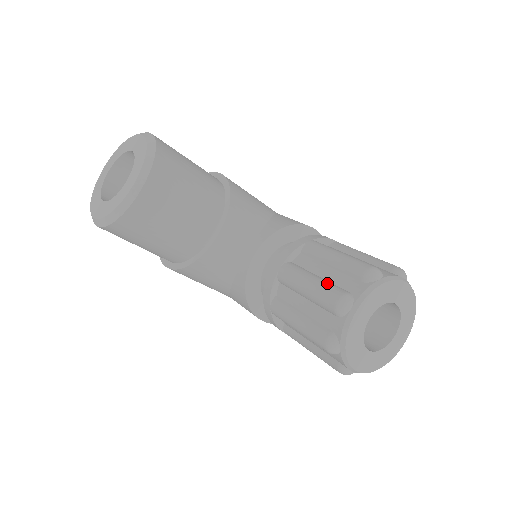
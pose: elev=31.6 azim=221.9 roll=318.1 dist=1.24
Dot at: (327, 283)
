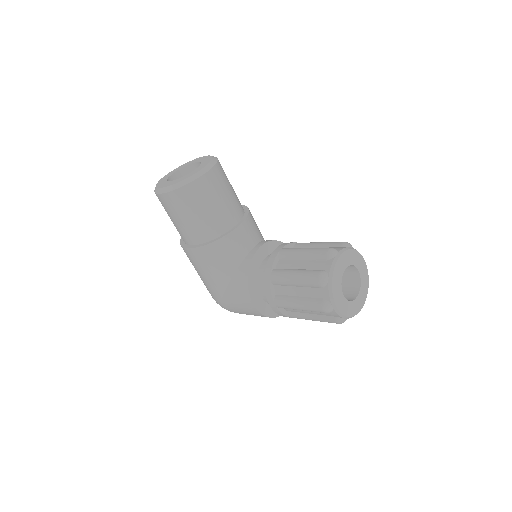
Dot at: occluded
